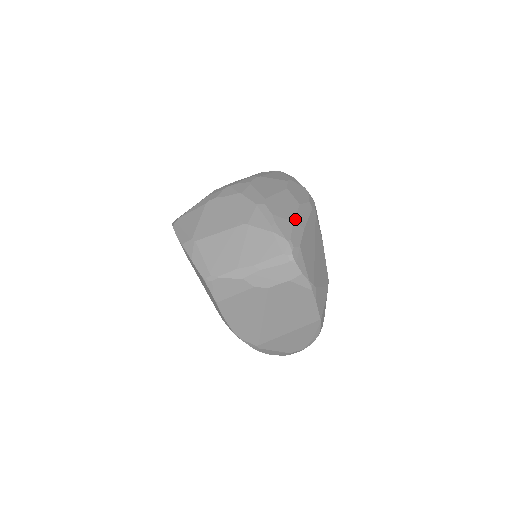
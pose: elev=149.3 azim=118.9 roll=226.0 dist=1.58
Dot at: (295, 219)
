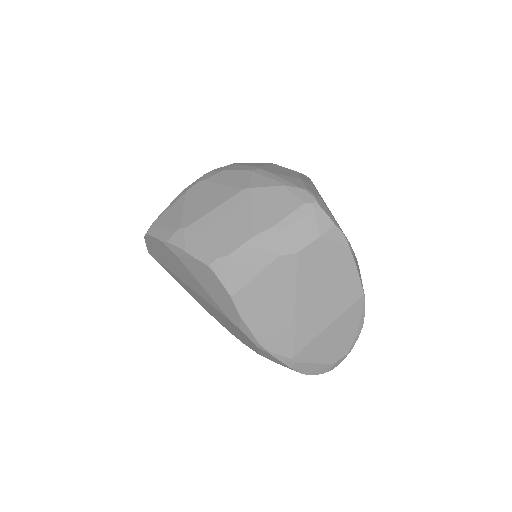
Dot at: (301, 178)
